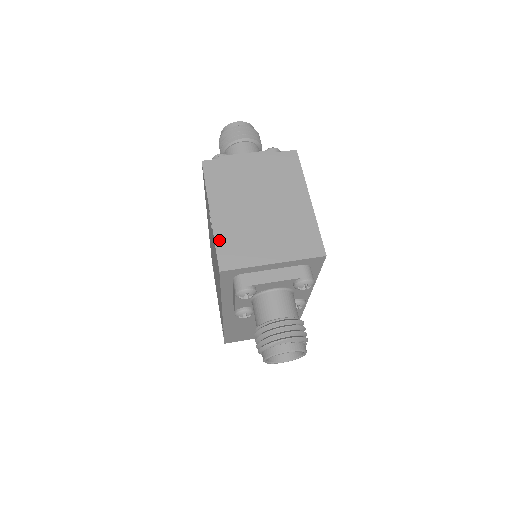
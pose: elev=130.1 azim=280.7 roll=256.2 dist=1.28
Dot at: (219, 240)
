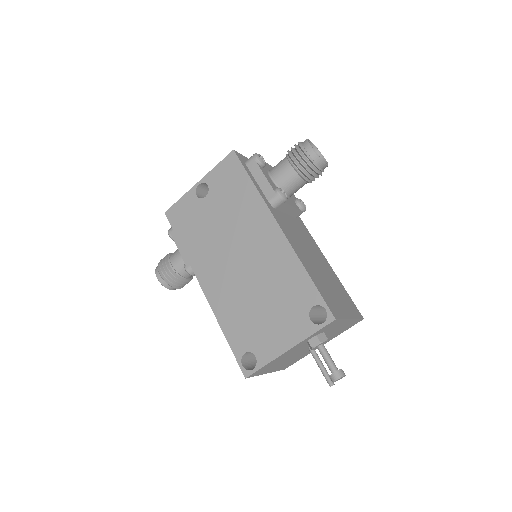
Dot at: (217, 167)
